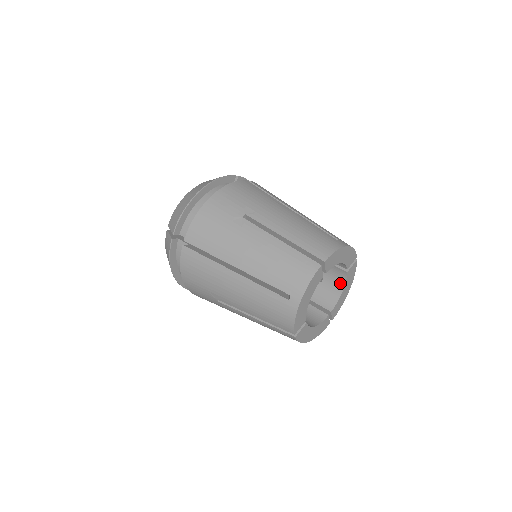
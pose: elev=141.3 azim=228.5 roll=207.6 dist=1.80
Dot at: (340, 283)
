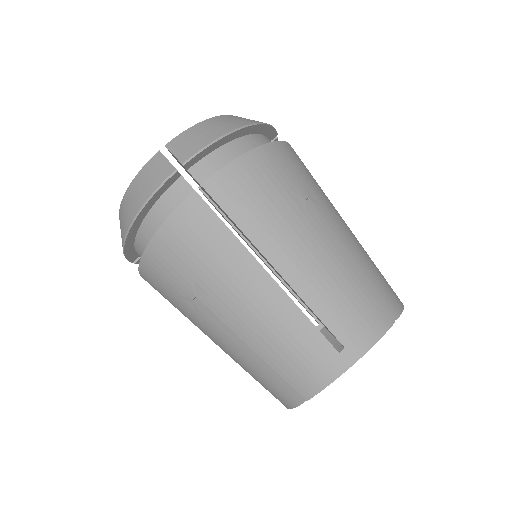
Dot at: occluded
